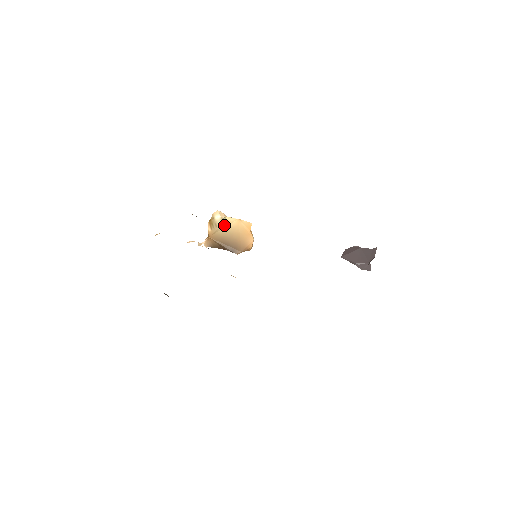
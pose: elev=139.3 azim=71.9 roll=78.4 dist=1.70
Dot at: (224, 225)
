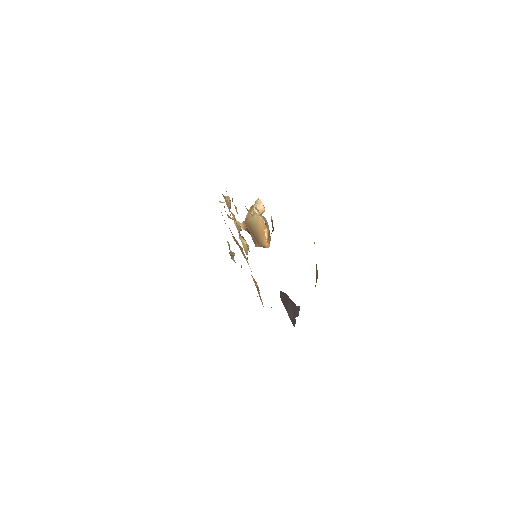
Dot at: occluded
